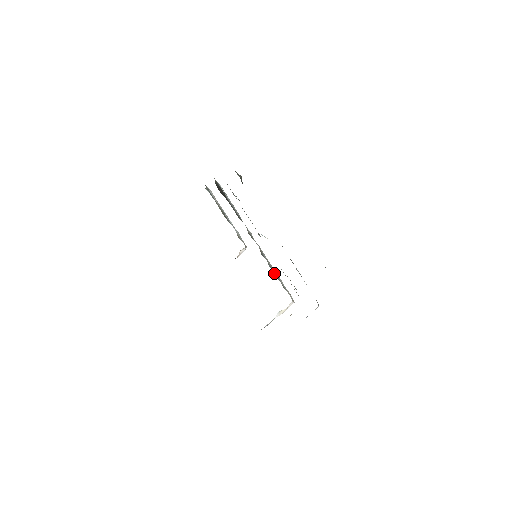
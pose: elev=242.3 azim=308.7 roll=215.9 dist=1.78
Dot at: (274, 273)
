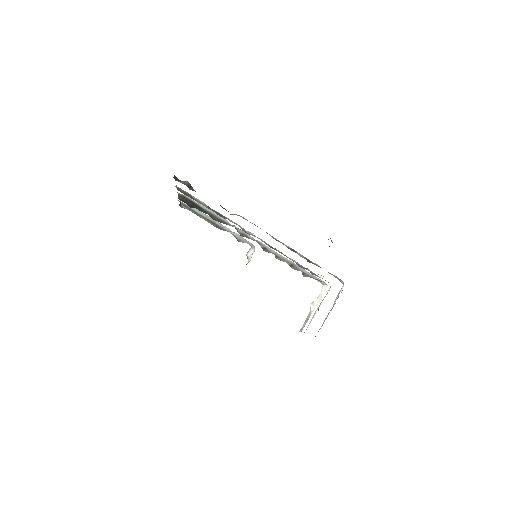
Dot at: occluded
